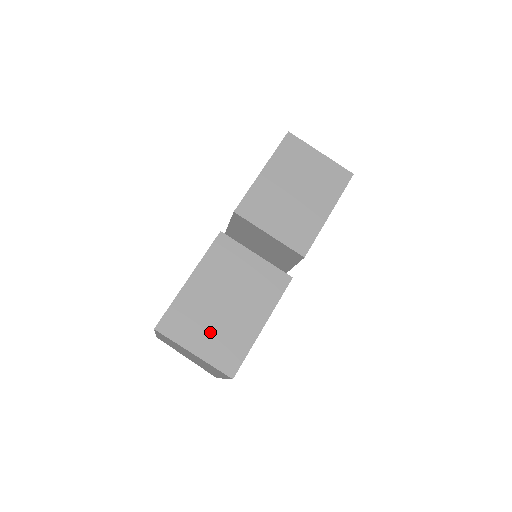
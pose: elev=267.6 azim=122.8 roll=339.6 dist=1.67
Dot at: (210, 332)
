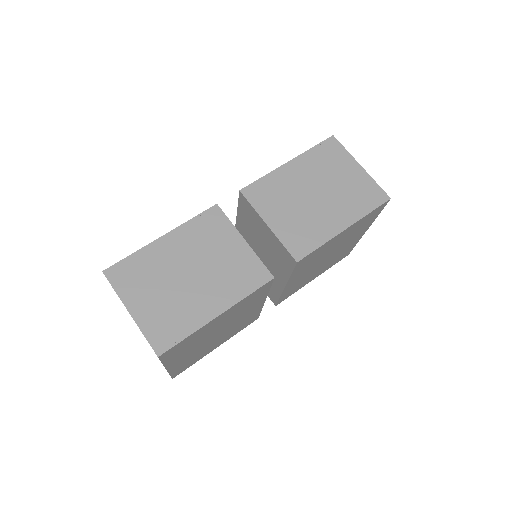
Dot at: (158, 298)
